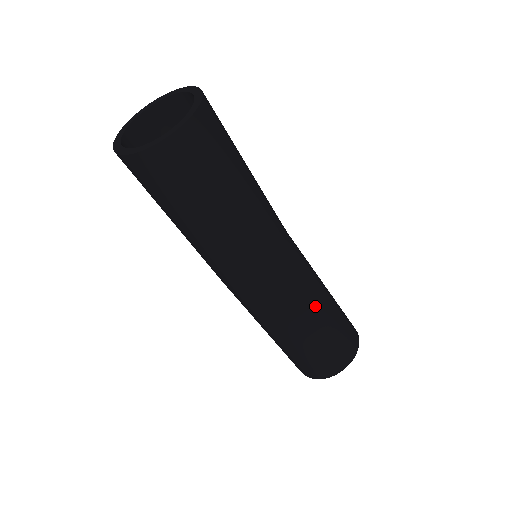
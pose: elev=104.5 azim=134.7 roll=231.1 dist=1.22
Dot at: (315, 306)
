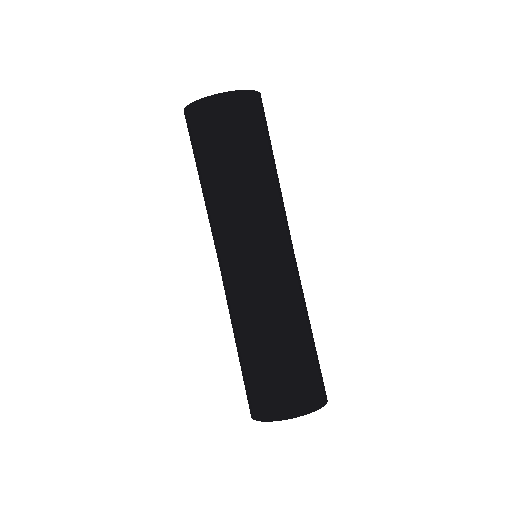
Dot at: (280, 322)
